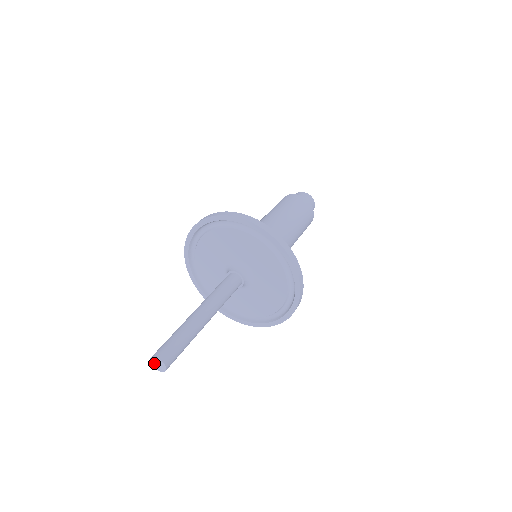
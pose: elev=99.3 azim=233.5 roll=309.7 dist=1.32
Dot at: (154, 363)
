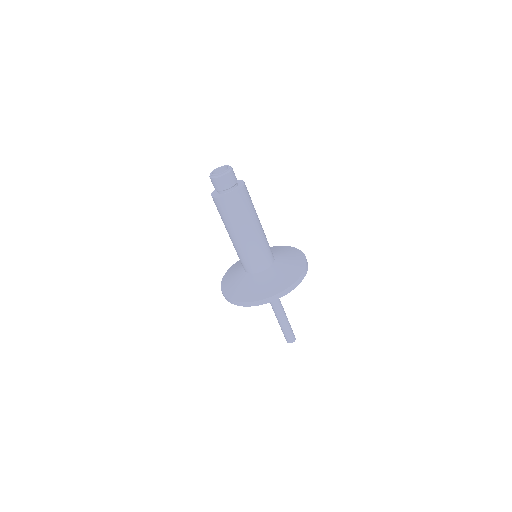
Dot at: occluded
